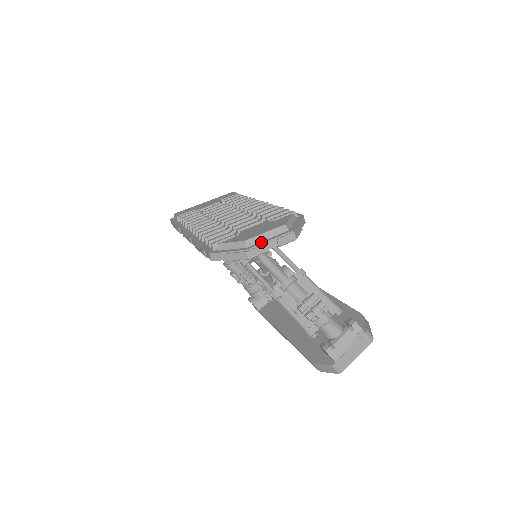
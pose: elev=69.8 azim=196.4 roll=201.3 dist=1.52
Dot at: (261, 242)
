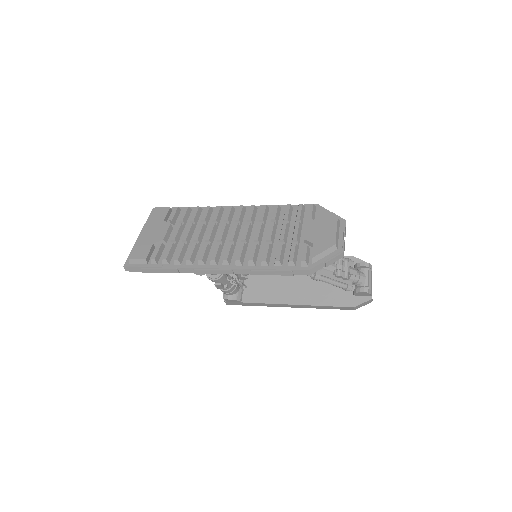
Dot at: (340, 239)
